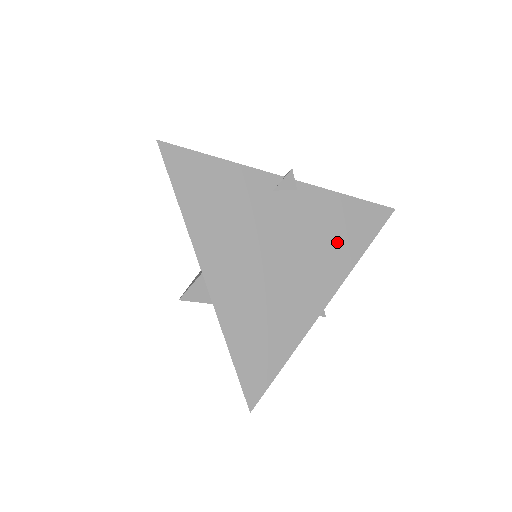
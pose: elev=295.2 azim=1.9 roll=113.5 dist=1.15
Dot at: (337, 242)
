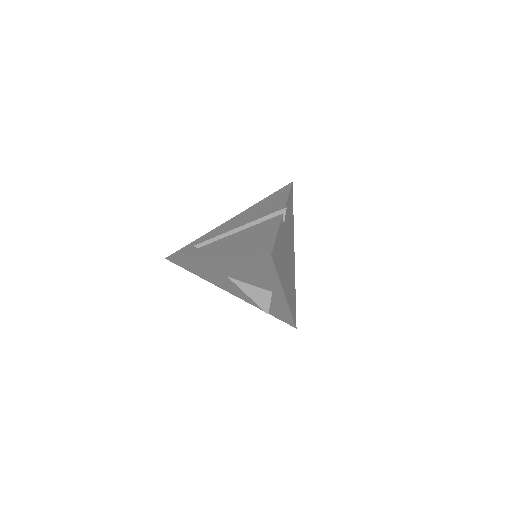
Dot at: (291, 224)
